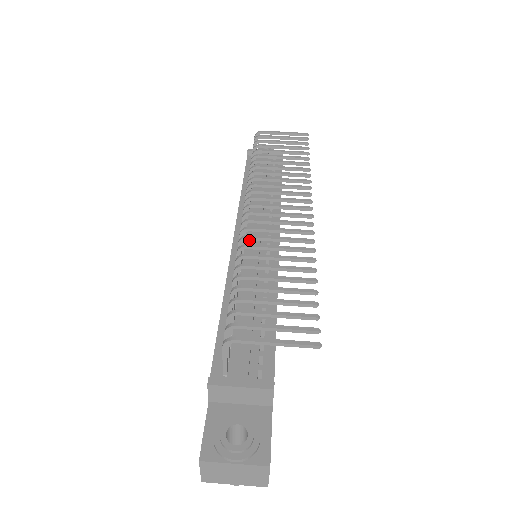
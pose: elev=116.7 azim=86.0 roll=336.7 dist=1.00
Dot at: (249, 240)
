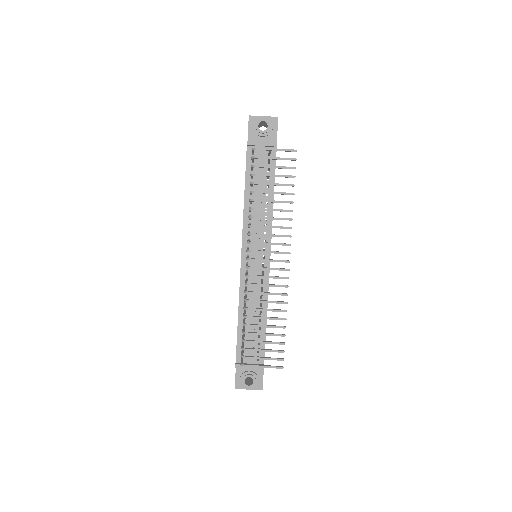
Dot at: (251, 261)
